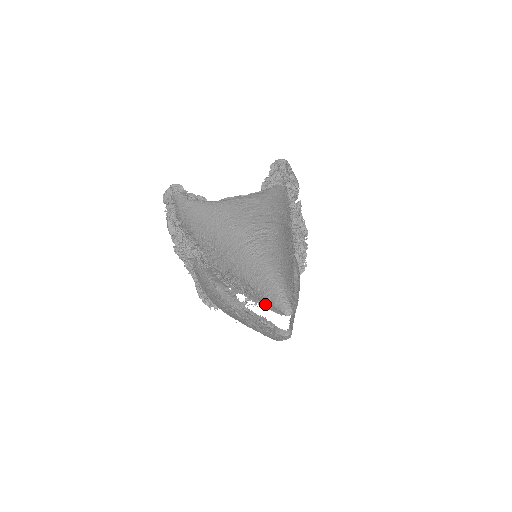
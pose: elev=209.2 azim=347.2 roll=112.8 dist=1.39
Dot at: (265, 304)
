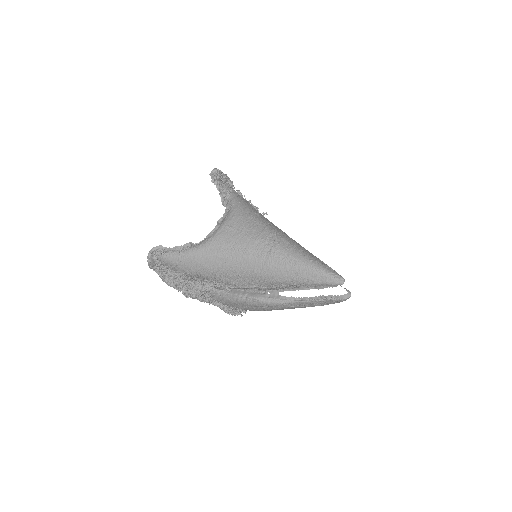
Dot at: (316, 287)
